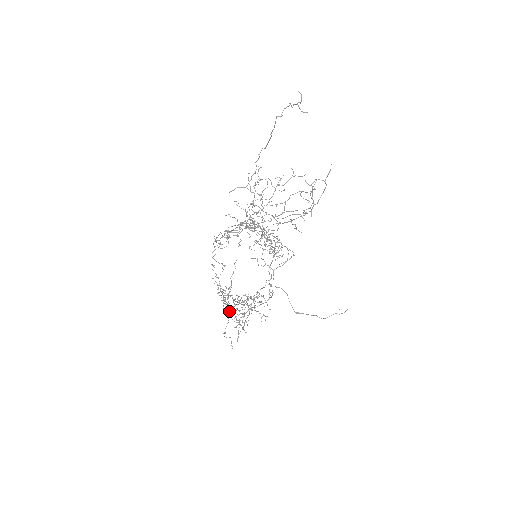
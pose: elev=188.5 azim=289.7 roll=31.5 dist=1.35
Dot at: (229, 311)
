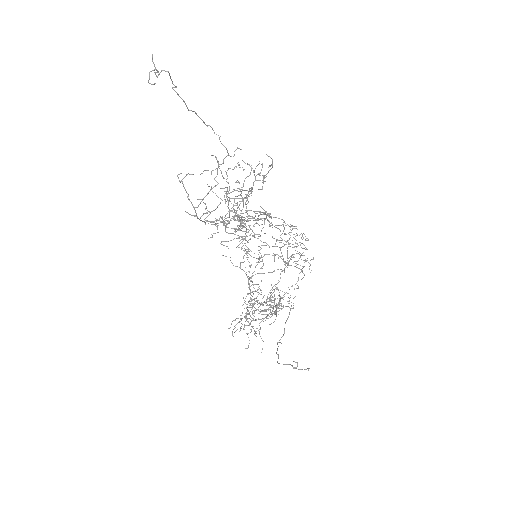
Dot at: (252, 308)
